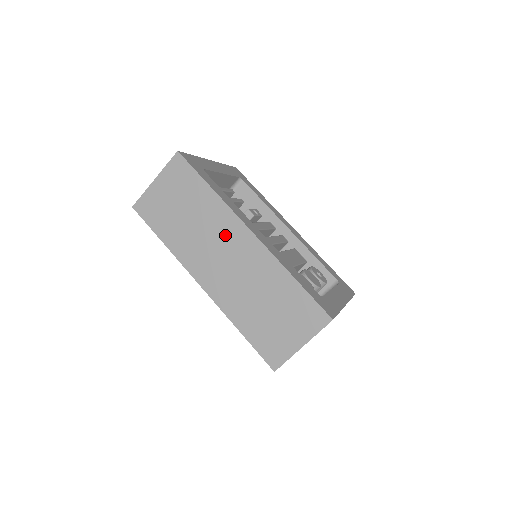
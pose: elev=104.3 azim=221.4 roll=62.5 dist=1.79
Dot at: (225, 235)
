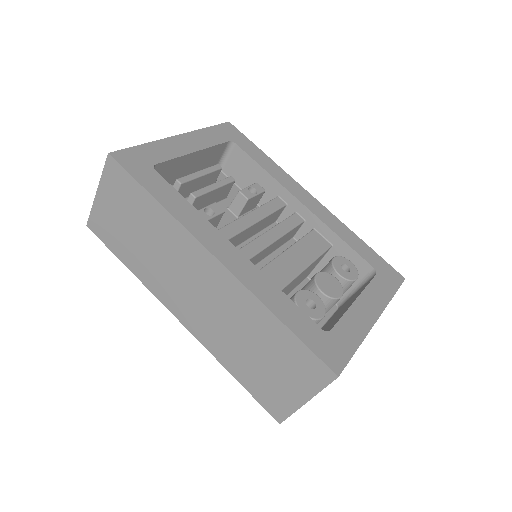
Dot at: (188, 262)
